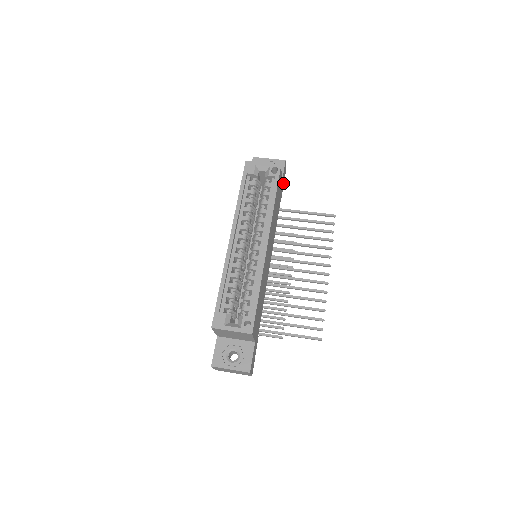
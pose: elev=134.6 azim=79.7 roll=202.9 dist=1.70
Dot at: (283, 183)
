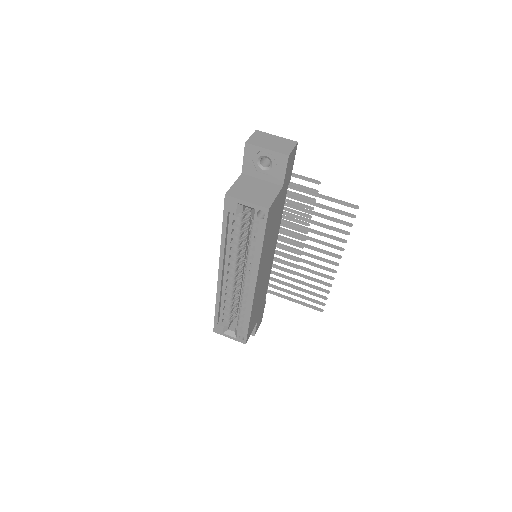
Dot at: (292, 163)
